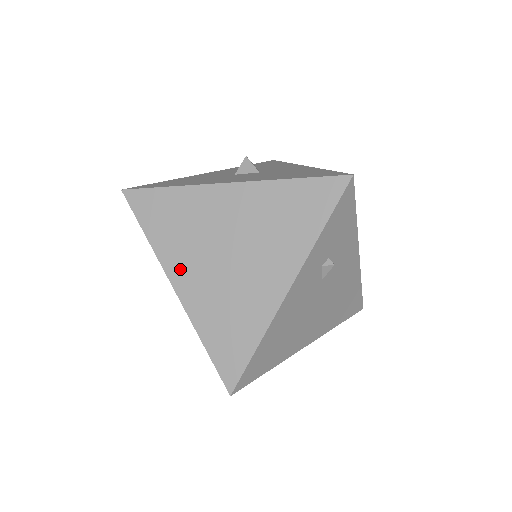
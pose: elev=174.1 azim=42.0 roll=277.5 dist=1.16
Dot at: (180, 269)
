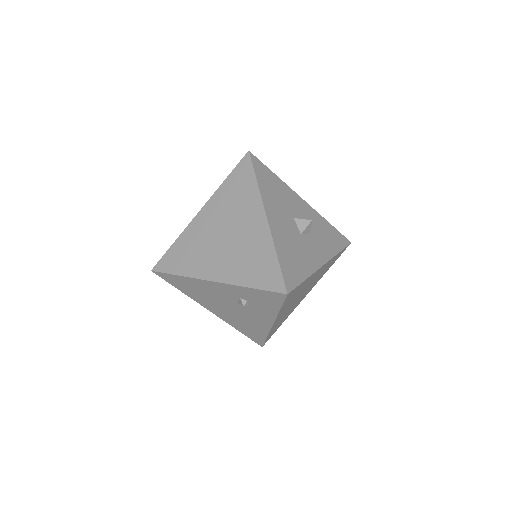
Dot at: (210, 210)
